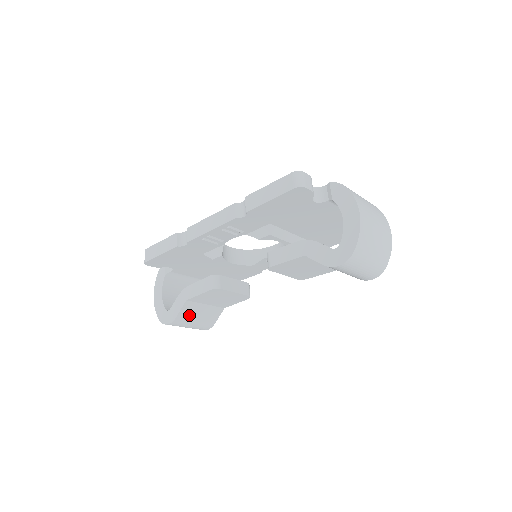
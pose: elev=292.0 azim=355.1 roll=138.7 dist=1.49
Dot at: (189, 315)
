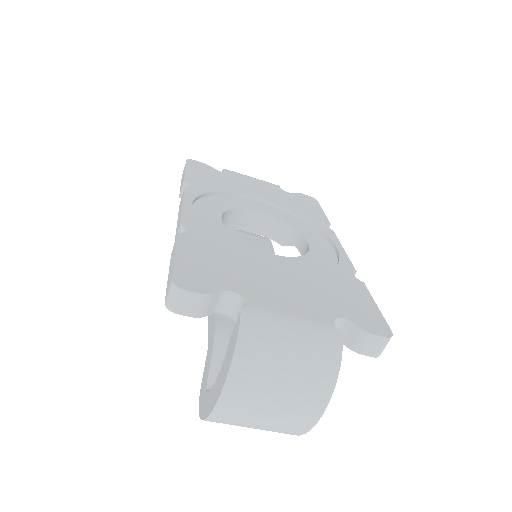
Dot at: occluded
